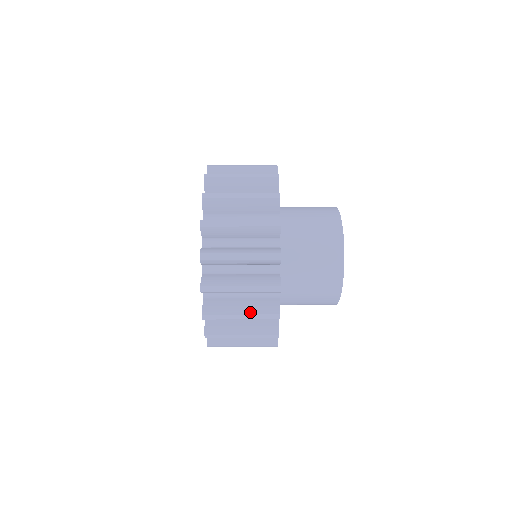
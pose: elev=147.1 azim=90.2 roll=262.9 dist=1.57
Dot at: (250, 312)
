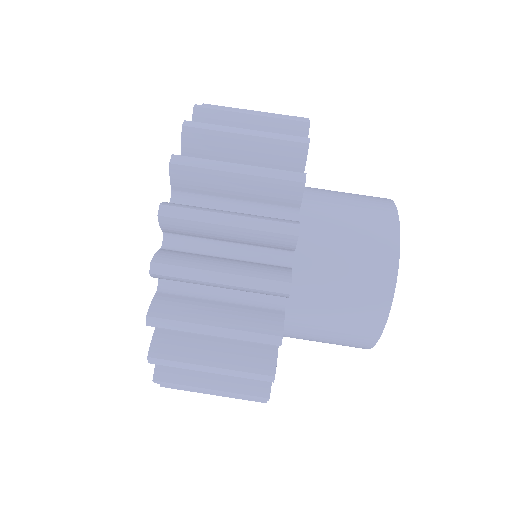
Dot at: (231, 325)
